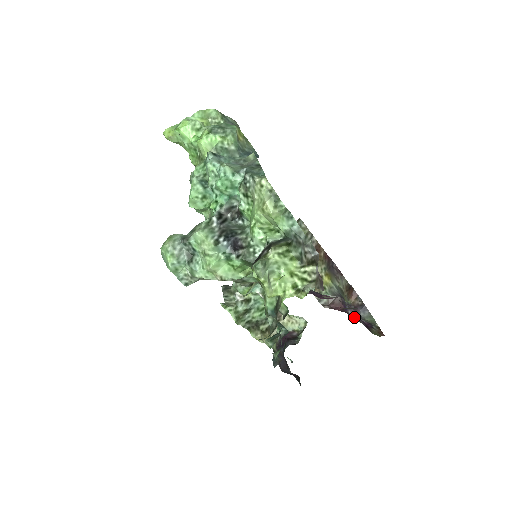
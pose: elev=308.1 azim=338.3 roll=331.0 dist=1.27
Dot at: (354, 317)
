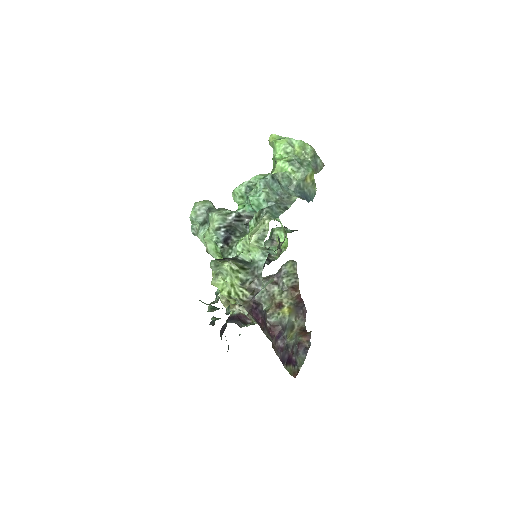
Dot at: (278, 347)
